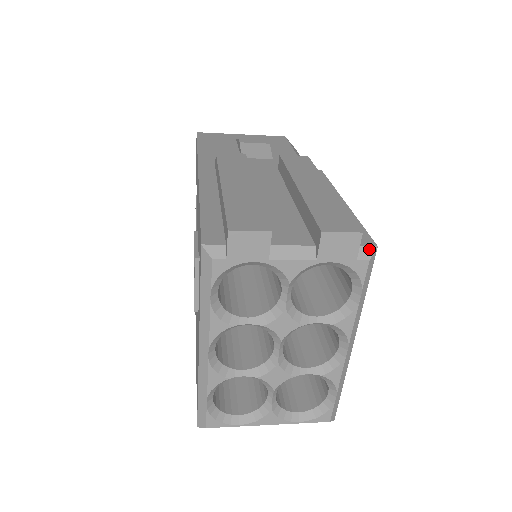
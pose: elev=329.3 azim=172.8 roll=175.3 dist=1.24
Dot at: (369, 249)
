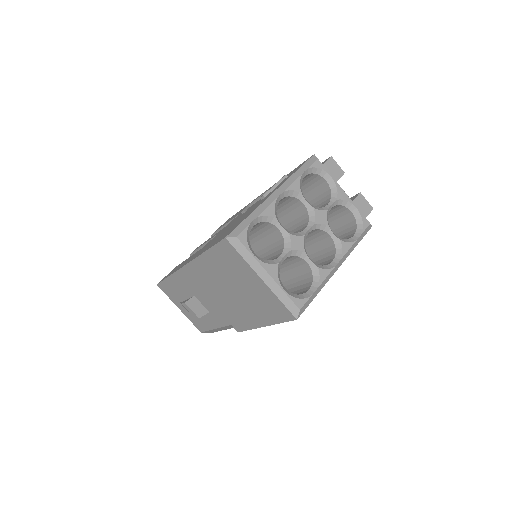
Dot at: occluded
